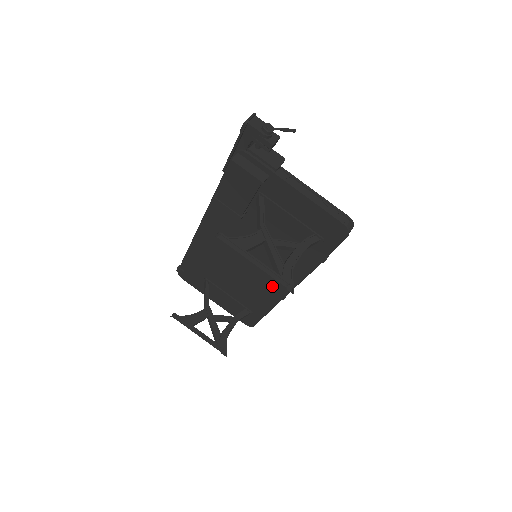
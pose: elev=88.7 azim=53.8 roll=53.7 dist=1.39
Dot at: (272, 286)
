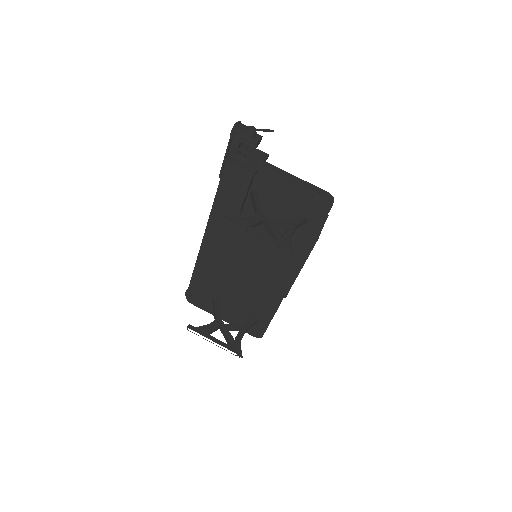
Dot at: (274, 283)
